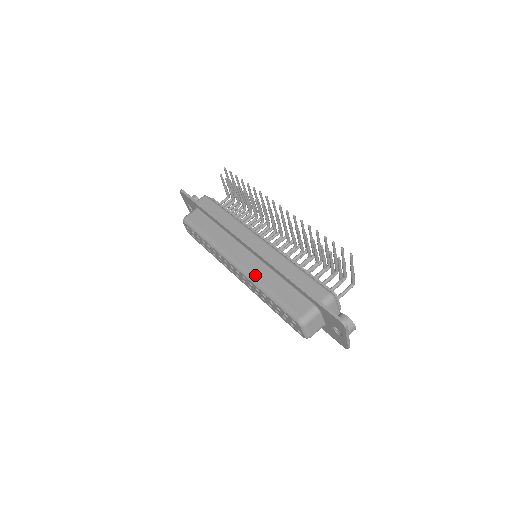
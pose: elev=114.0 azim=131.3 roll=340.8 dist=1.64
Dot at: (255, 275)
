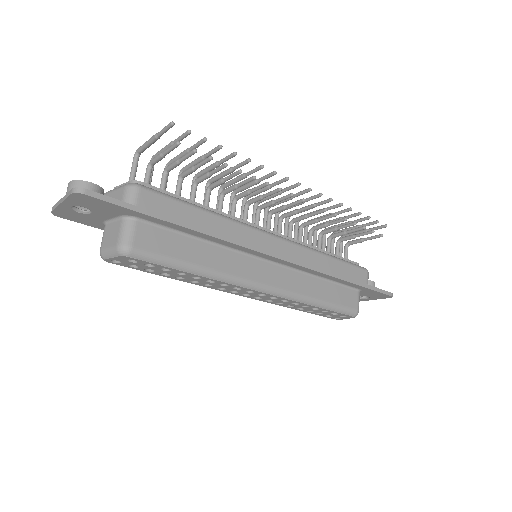
Dot at: (297, 291)
